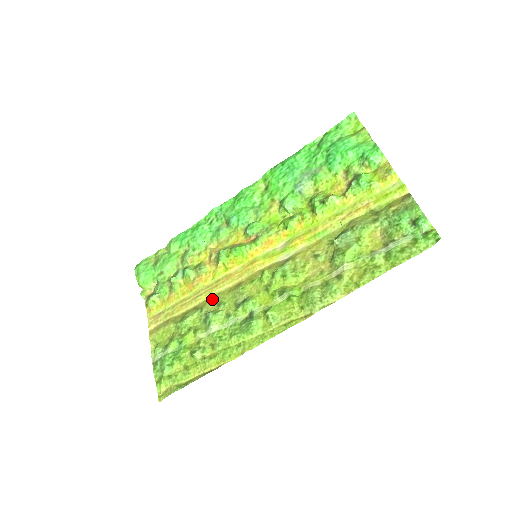
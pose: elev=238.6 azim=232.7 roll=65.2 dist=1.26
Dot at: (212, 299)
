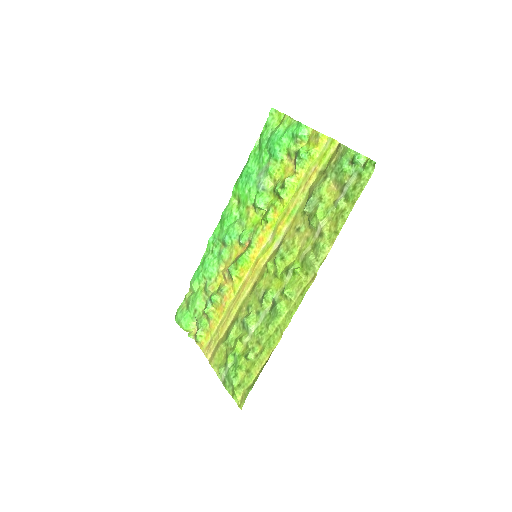
Dot at: (241, 308)
